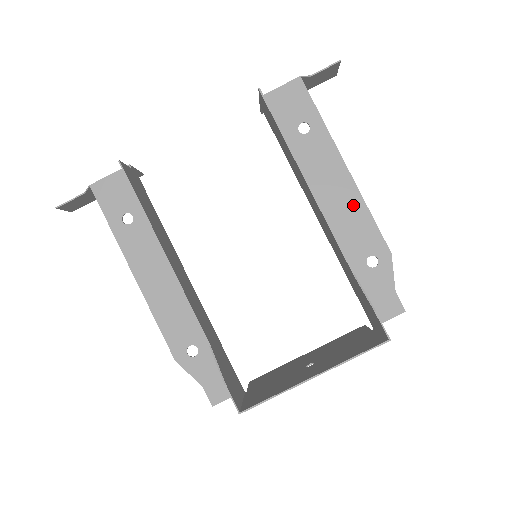
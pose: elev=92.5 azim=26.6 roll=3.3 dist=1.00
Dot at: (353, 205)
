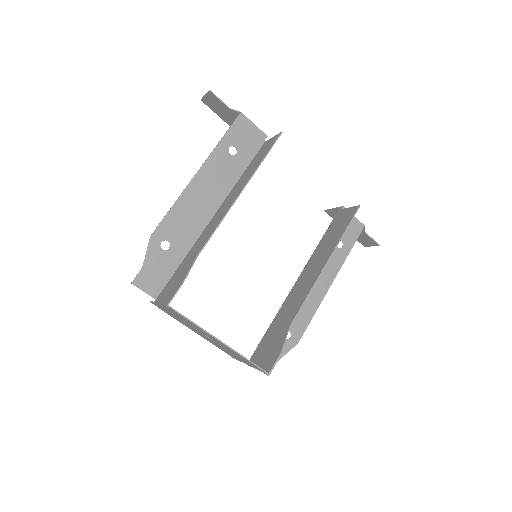
Dot at: (313, 301)
